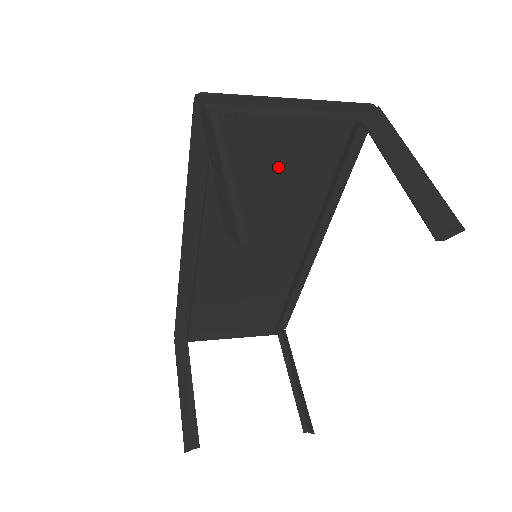
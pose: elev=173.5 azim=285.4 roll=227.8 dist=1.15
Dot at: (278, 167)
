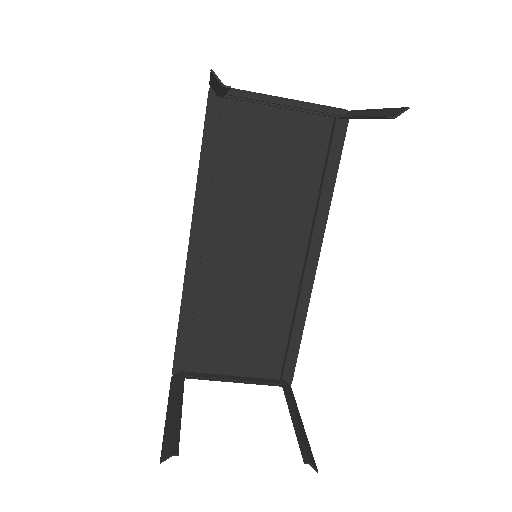
Dot at: (274, 161)
